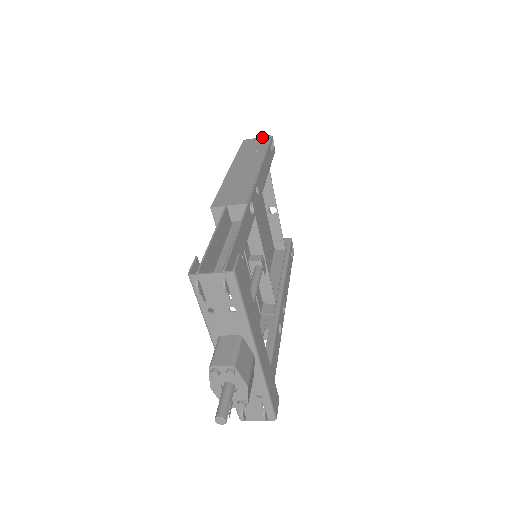
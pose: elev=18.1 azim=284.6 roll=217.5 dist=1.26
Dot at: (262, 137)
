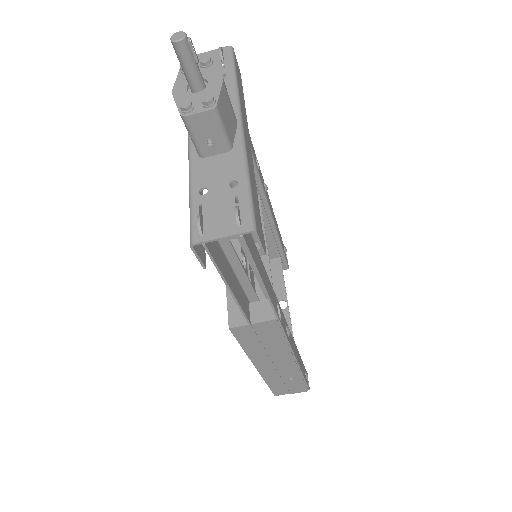
Dot at: occluded
